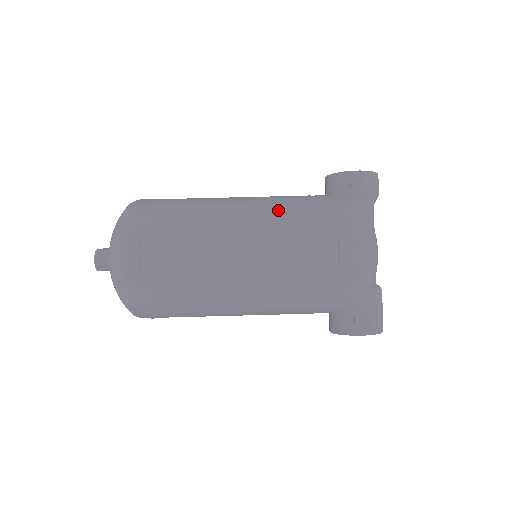
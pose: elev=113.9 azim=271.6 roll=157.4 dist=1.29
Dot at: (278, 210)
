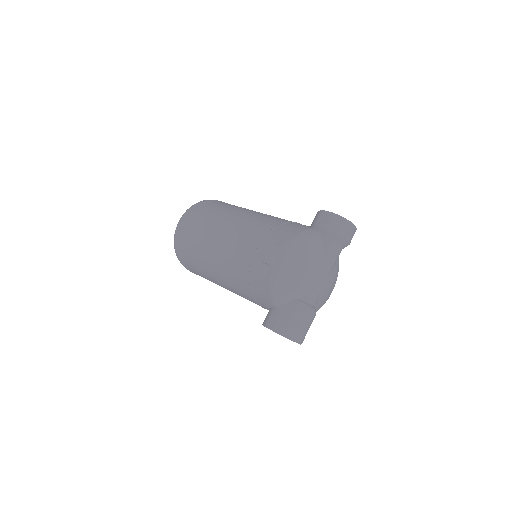
Dot at: (261, 220)
